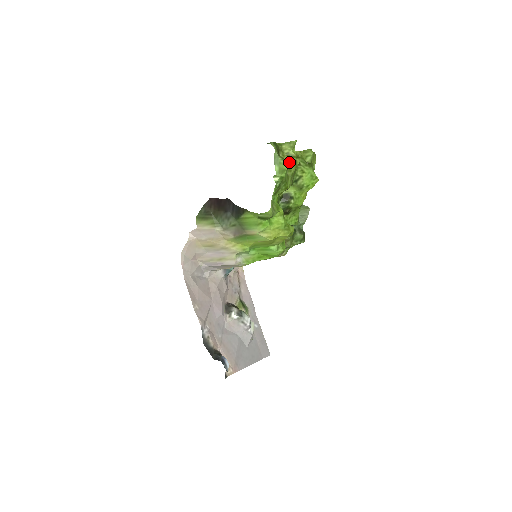
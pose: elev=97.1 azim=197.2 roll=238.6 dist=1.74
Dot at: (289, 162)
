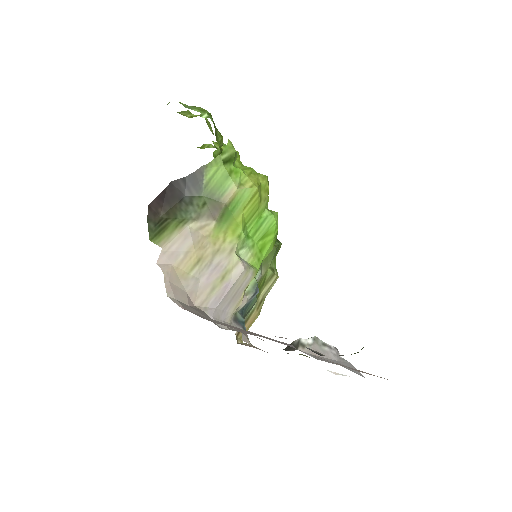
Dot at: occluded
